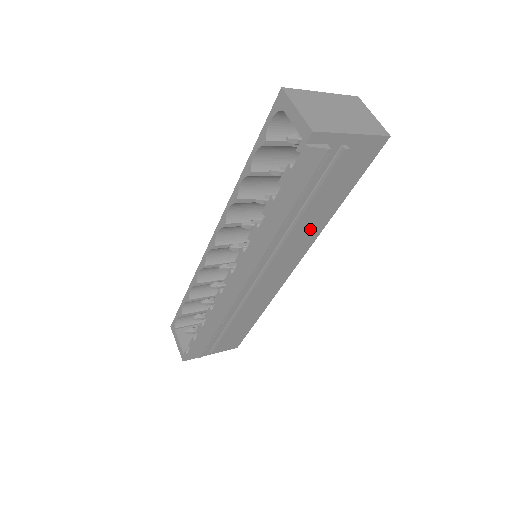
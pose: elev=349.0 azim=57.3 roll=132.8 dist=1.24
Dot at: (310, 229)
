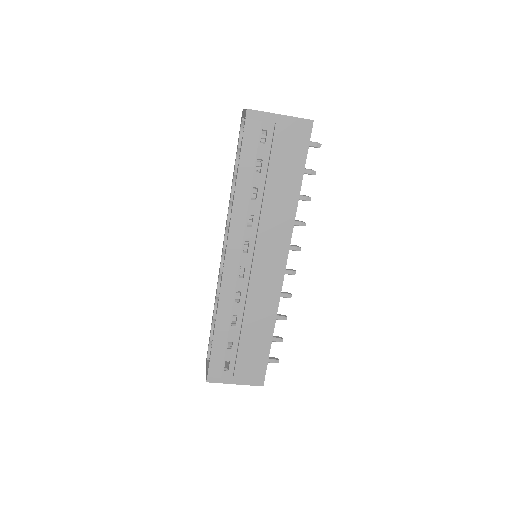
Dot at: (283, 211)
